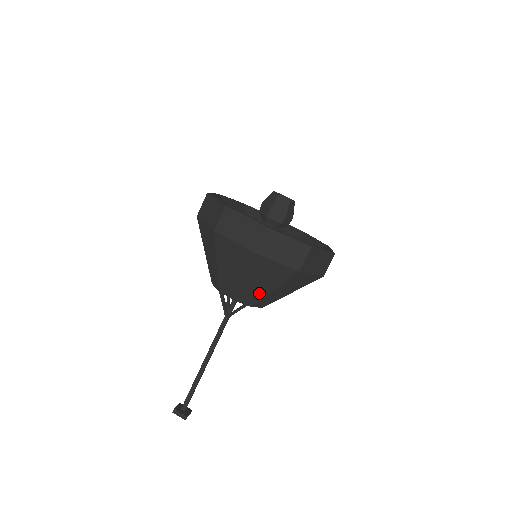
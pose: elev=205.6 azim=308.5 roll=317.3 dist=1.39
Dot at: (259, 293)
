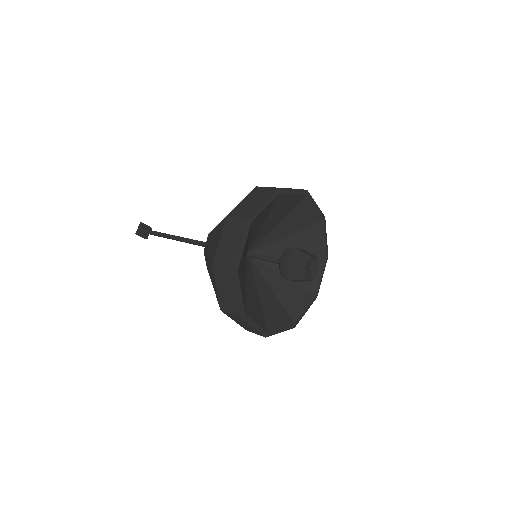
Dot at: occluded
